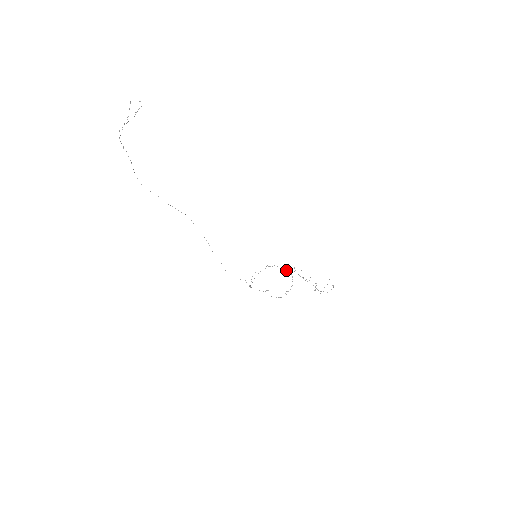
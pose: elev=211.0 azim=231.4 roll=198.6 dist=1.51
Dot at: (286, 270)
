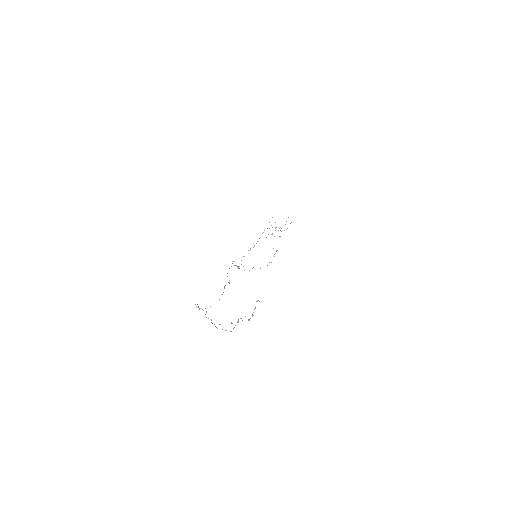
Dot at: (273, 248)
